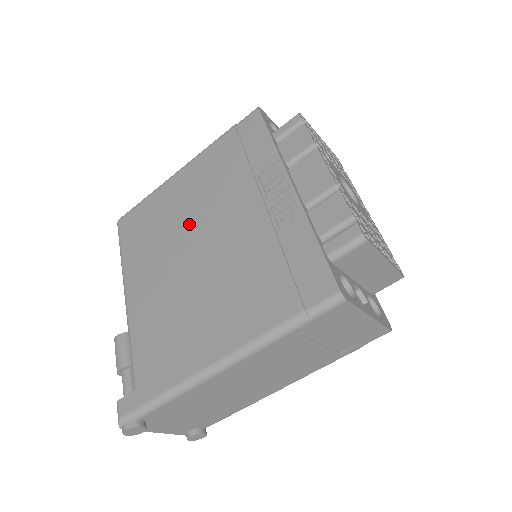
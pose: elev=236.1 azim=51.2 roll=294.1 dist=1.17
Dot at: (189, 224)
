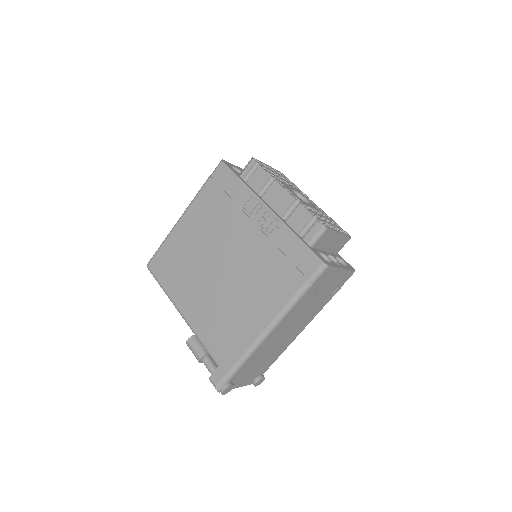
Dot at: (207, 252)
